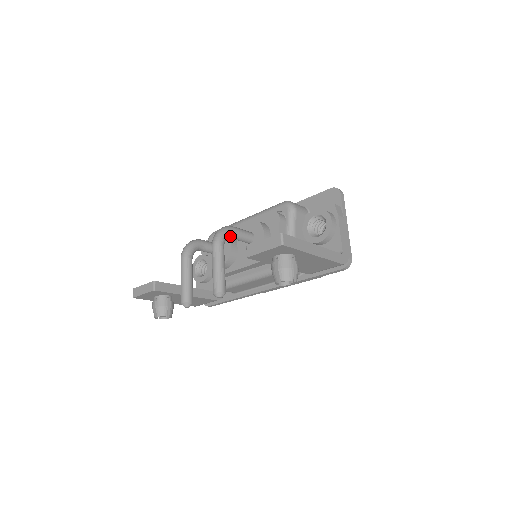
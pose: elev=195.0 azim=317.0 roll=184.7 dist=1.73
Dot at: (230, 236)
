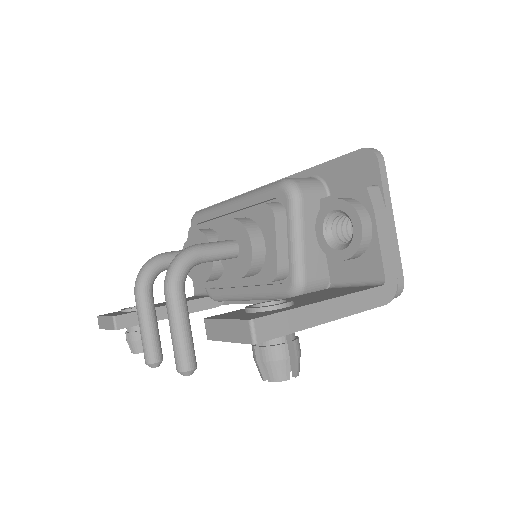
Dot at: (194, 264)
